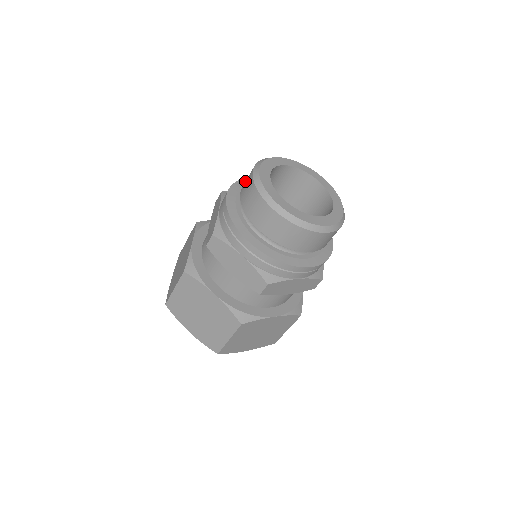
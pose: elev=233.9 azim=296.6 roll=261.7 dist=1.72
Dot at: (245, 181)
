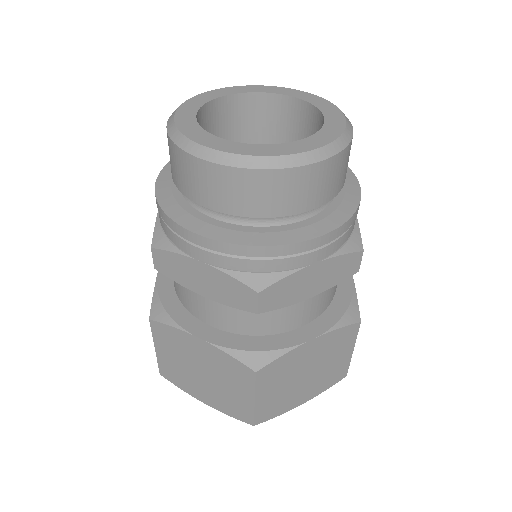
Dot at: occluded
